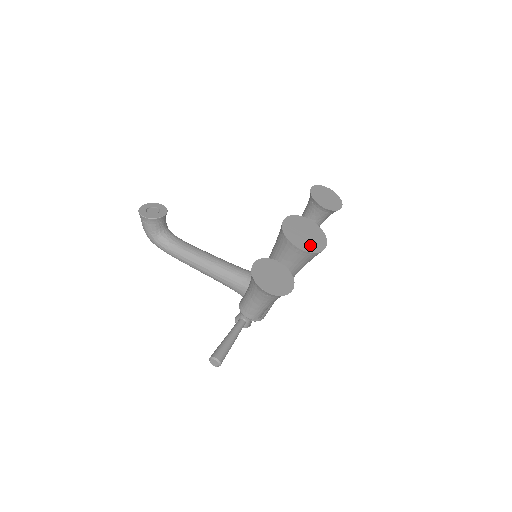
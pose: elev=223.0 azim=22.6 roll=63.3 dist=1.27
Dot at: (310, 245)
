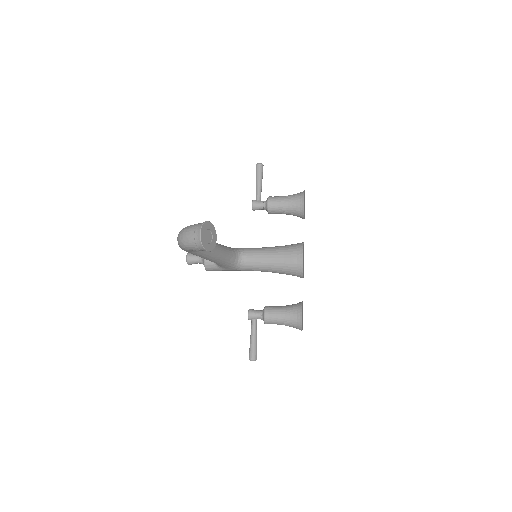
Dot at: occluded
